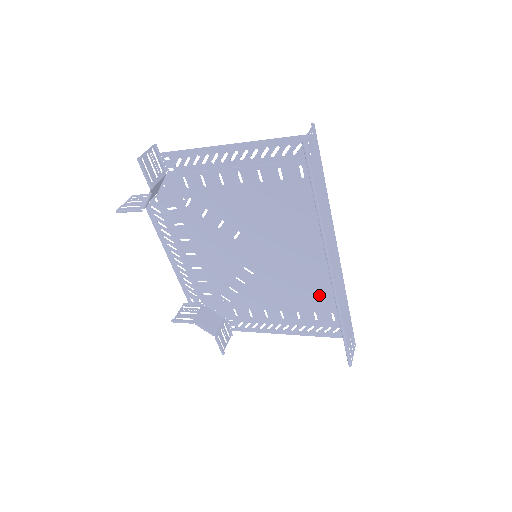
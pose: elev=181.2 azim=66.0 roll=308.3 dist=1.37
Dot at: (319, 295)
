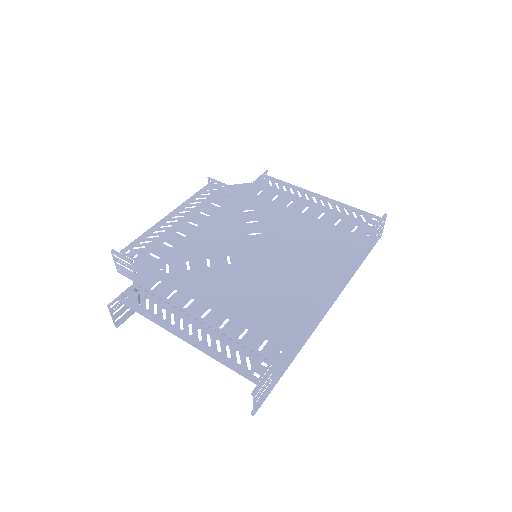
Dot at: (332, 242)
